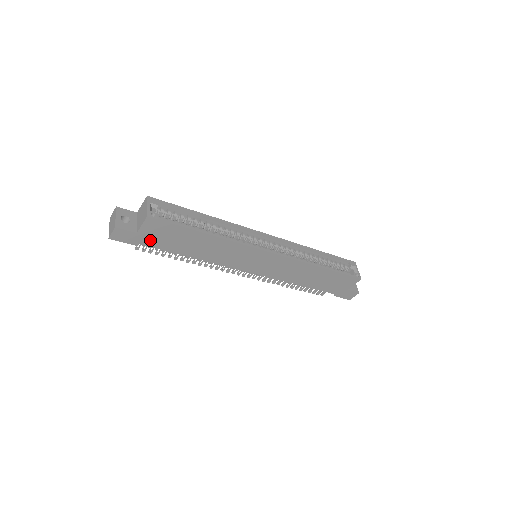
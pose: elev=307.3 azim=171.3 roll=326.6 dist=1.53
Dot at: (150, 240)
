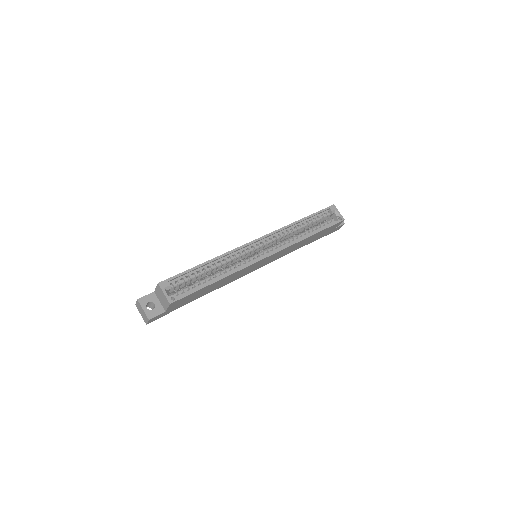
Dot at: (176, 307)
